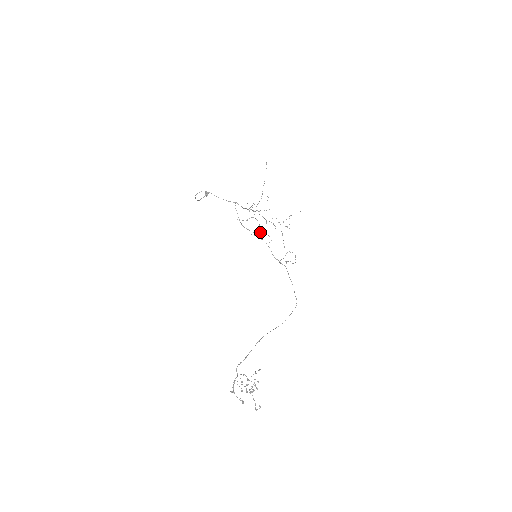
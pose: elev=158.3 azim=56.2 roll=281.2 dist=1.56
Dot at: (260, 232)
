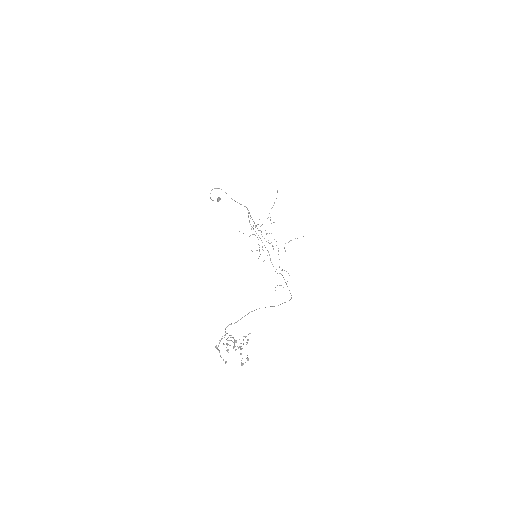
Dot at: (259, 250)
